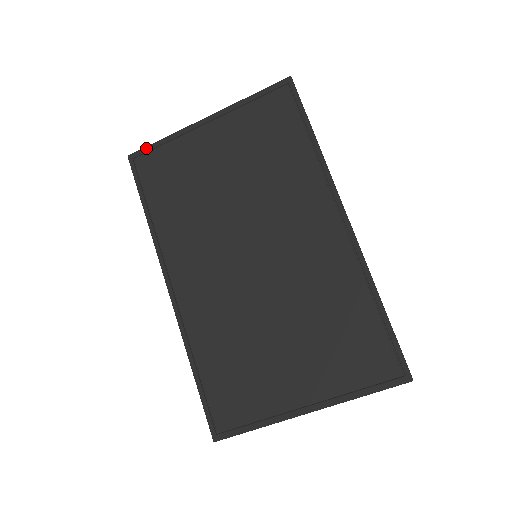
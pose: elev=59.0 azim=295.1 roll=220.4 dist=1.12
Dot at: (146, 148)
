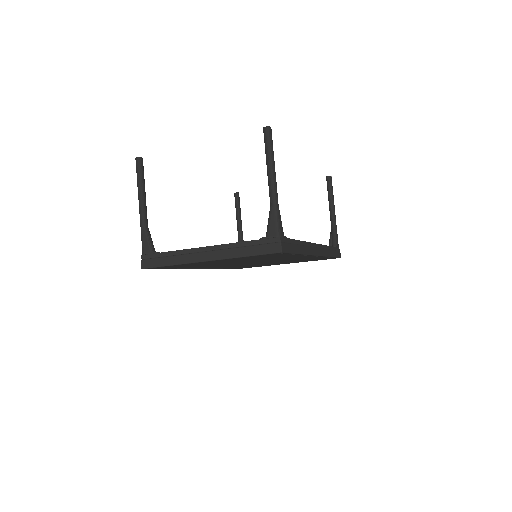
Dot at: occluded
